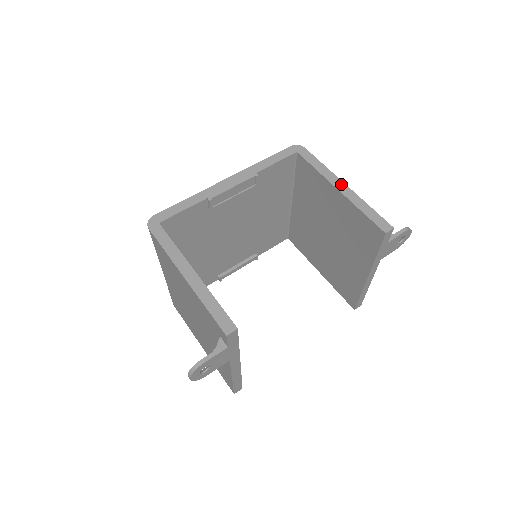
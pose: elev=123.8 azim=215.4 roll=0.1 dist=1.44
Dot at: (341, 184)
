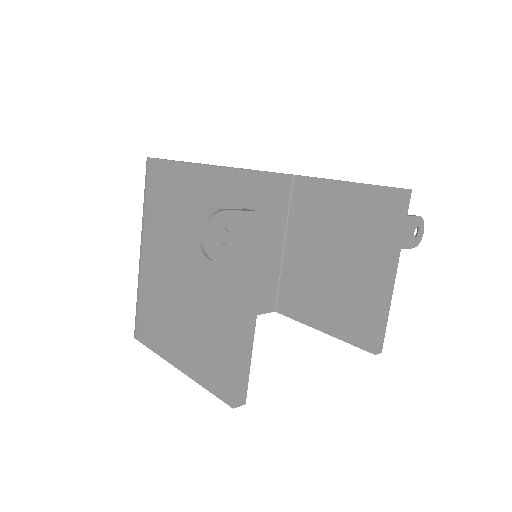
Dot at: occluded
